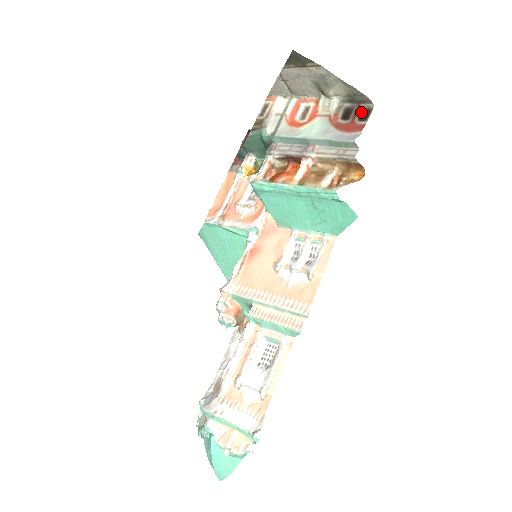
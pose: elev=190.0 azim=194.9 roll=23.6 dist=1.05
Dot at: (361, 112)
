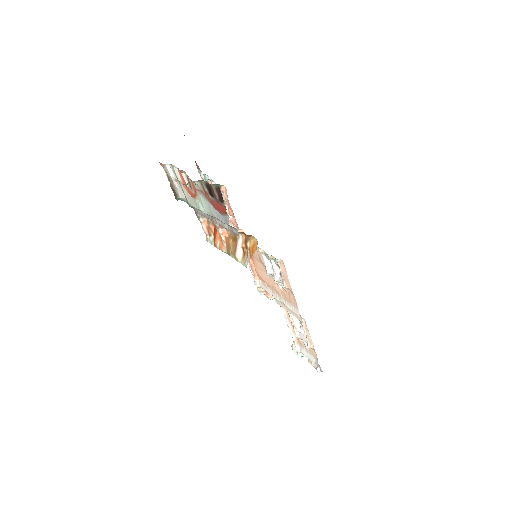
Dot at: (216, 192)
